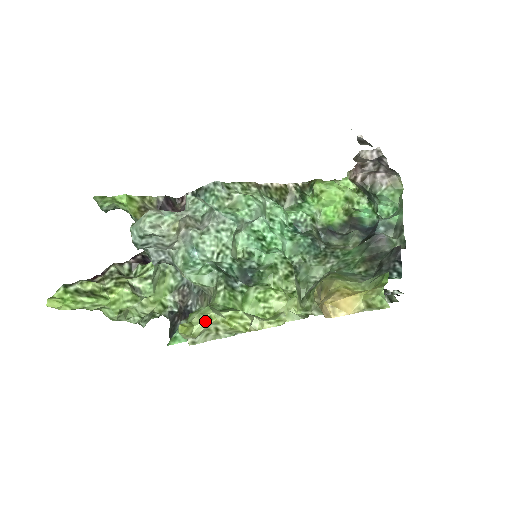
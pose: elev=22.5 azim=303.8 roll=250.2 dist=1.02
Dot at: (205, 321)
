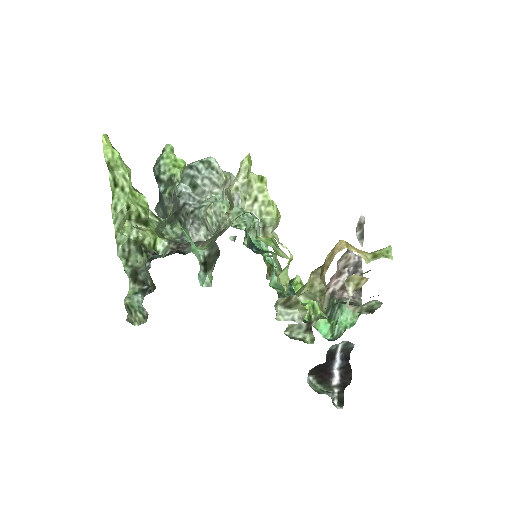
Dot at: (258, 178)
